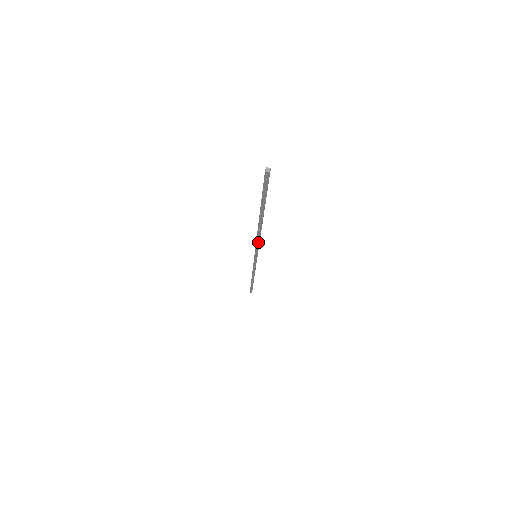
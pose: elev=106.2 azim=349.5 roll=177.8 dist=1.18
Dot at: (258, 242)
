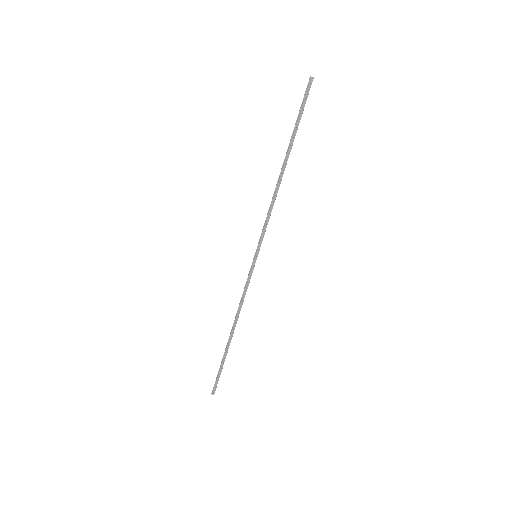
Dot at: (270, 214)
